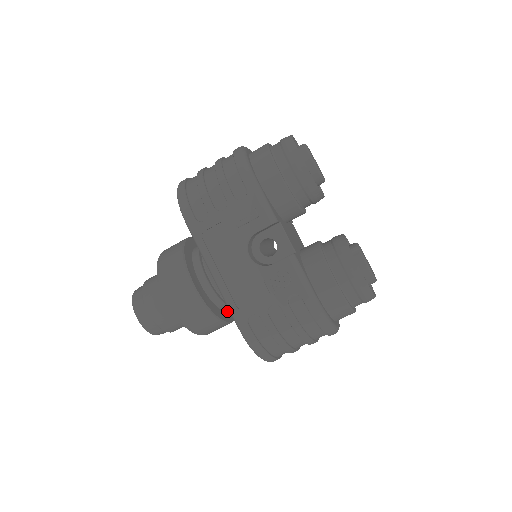
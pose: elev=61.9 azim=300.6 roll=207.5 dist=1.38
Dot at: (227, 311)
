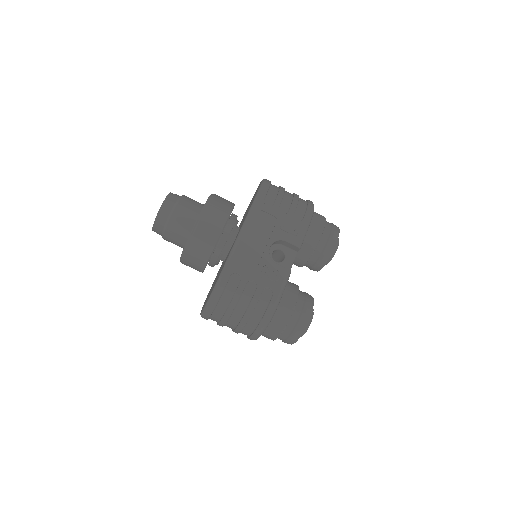
Dot at: (208, 263)
